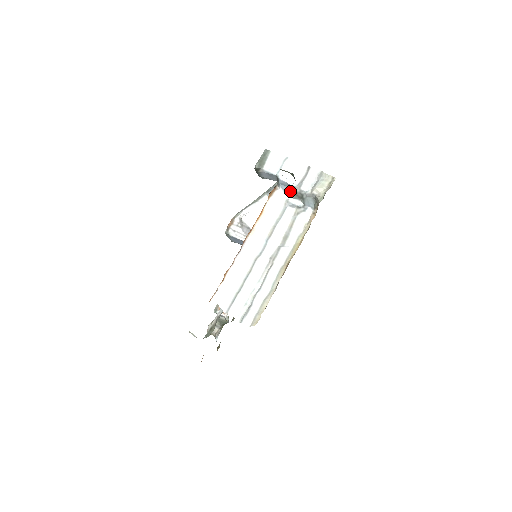
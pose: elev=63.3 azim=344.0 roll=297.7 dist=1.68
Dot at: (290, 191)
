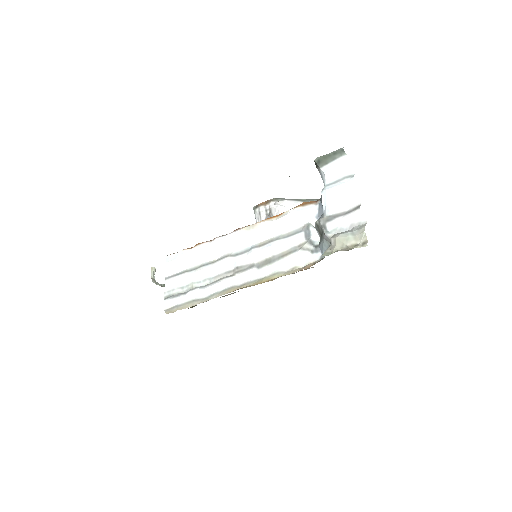
Dot at: occluded
